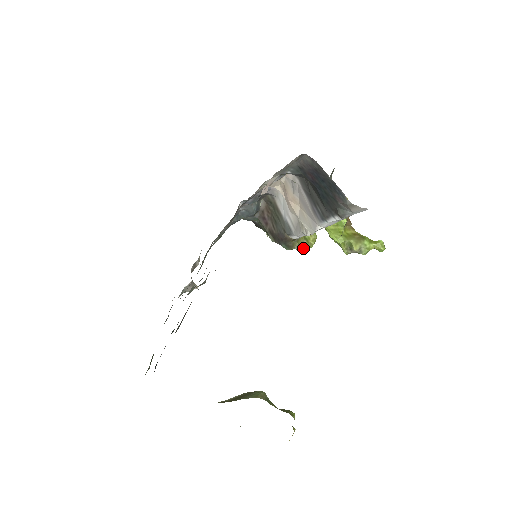
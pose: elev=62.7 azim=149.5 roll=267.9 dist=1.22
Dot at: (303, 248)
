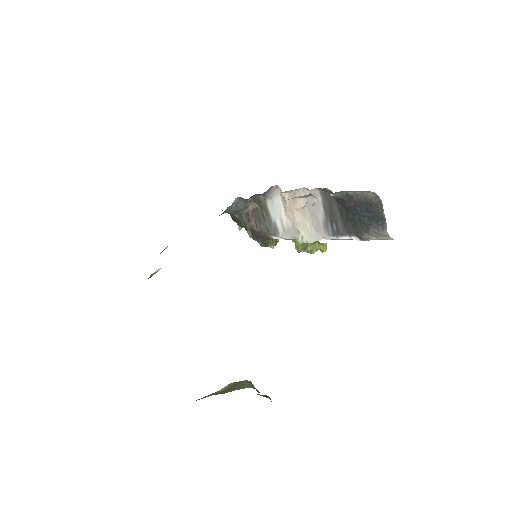
Dot at: (273, 246)
